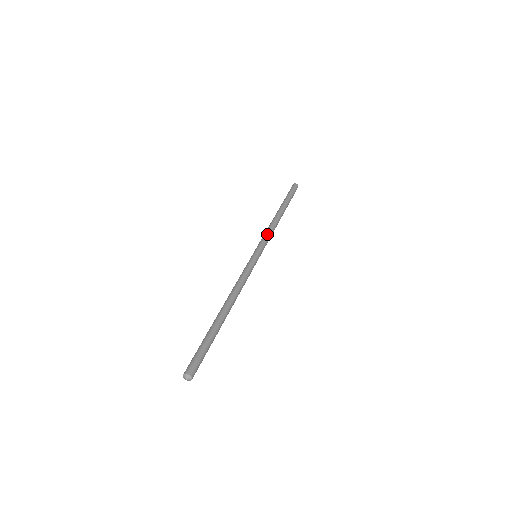
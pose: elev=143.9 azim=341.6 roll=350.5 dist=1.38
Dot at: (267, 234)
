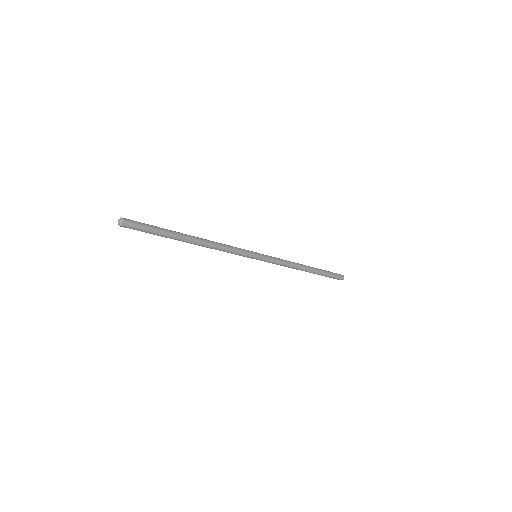
Dot at: occluded
